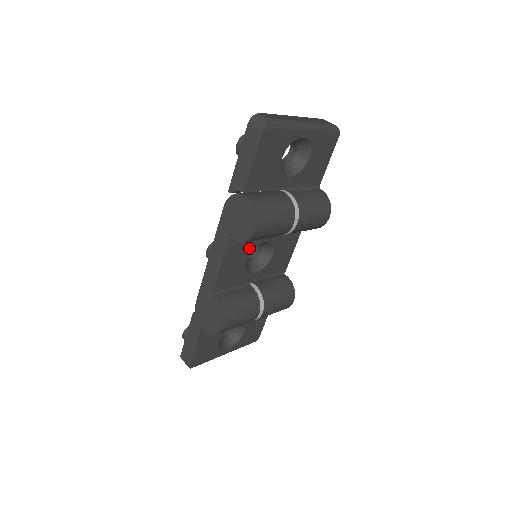
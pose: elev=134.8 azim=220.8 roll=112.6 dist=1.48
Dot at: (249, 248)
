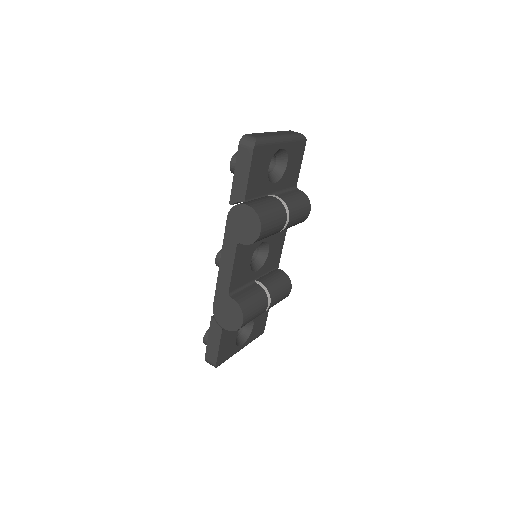
Dot at: (251, 250)
